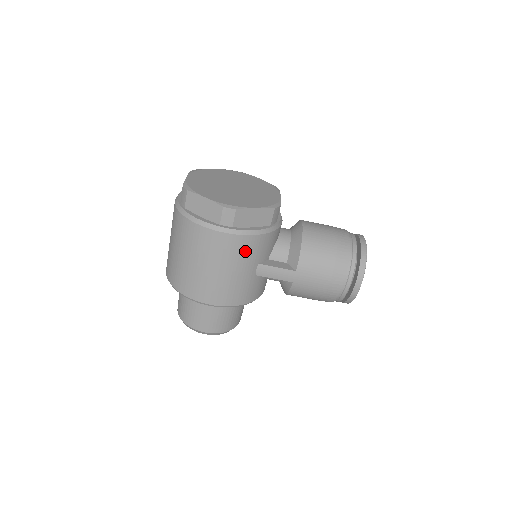
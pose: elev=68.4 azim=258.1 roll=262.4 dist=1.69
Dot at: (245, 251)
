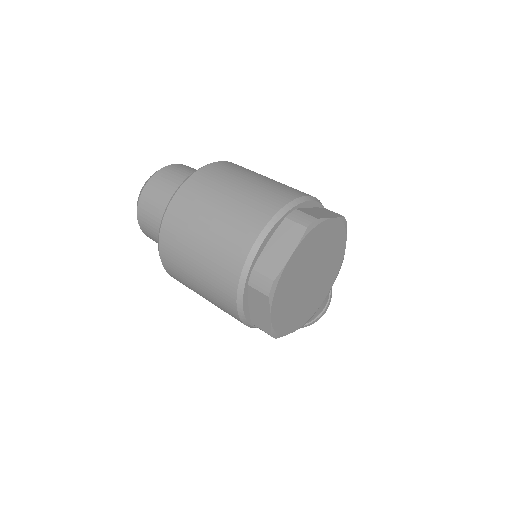
Dot at: occluded
